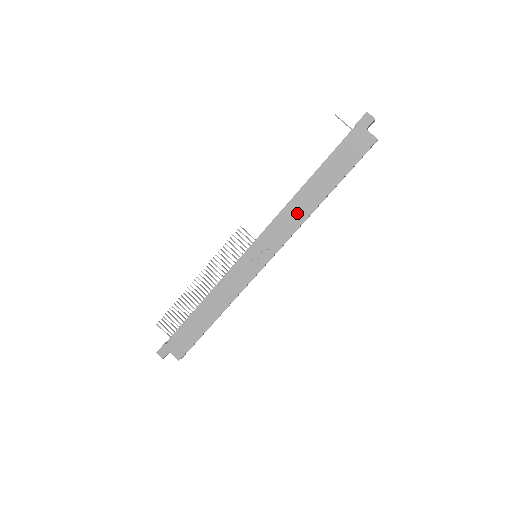
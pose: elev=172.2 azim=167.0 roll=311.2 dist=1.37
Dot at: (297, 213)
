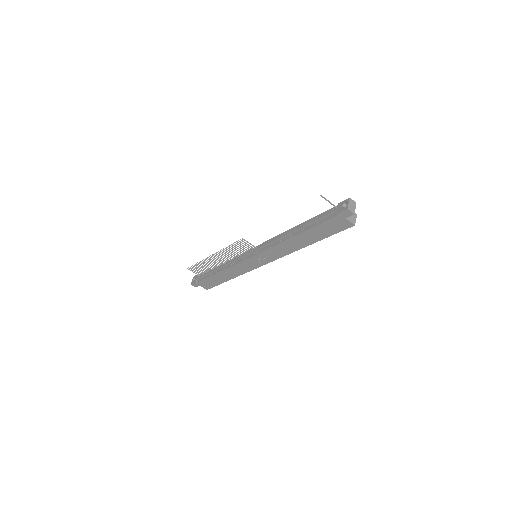
Dot at: (286, 248)
